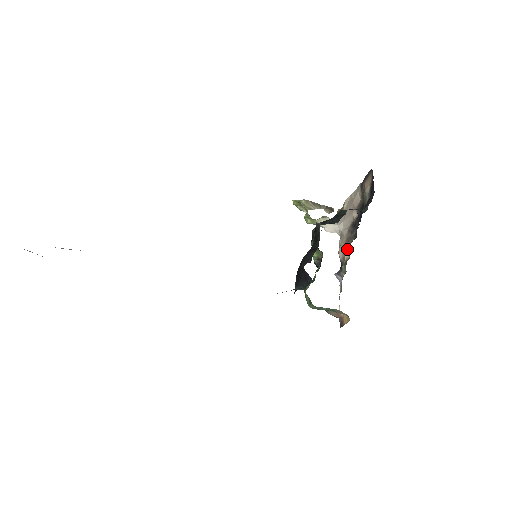
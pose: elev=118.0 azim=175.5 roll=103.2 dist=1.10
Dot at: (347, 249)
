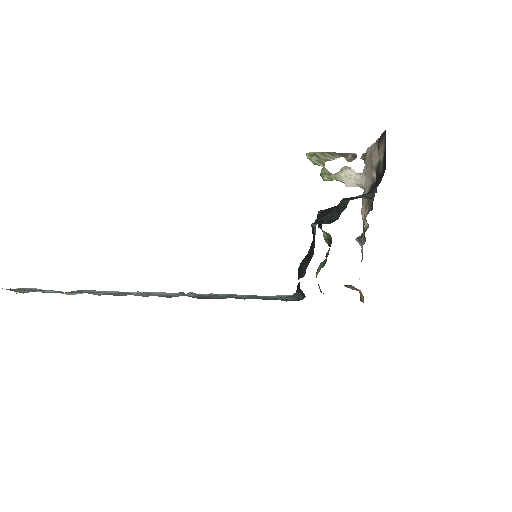
Dot at: (365, 217)
